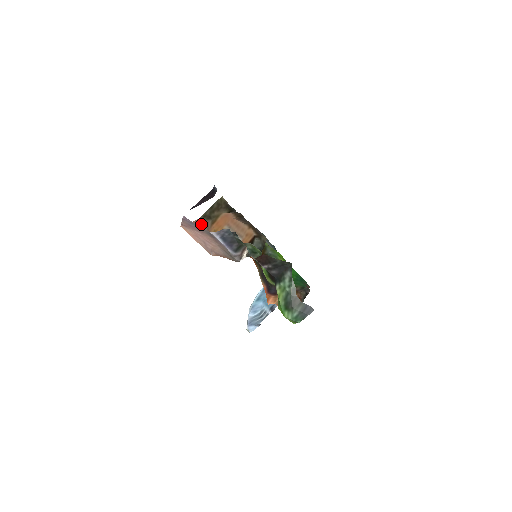
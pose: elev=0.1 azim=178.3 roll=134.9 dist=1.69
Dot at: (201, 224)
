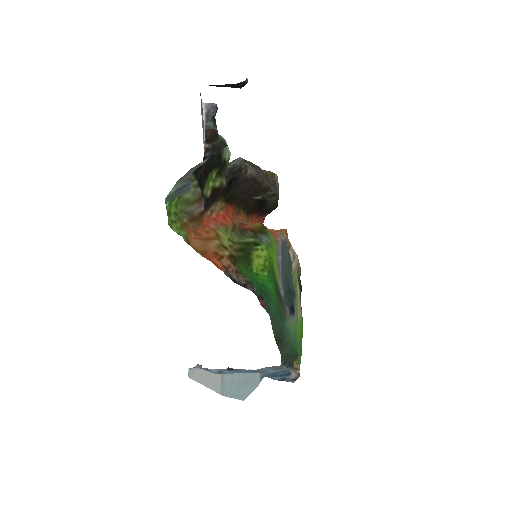
Dot at: occluded
